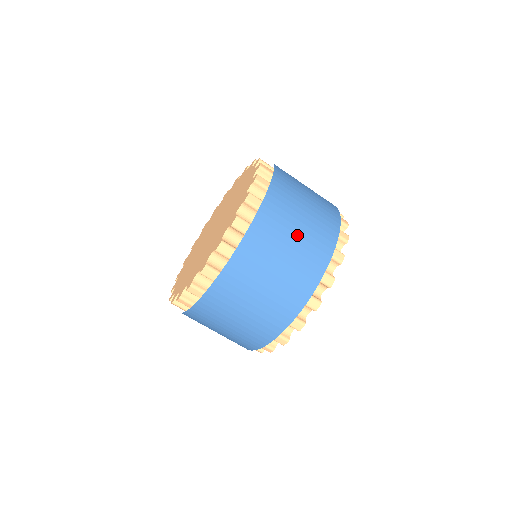
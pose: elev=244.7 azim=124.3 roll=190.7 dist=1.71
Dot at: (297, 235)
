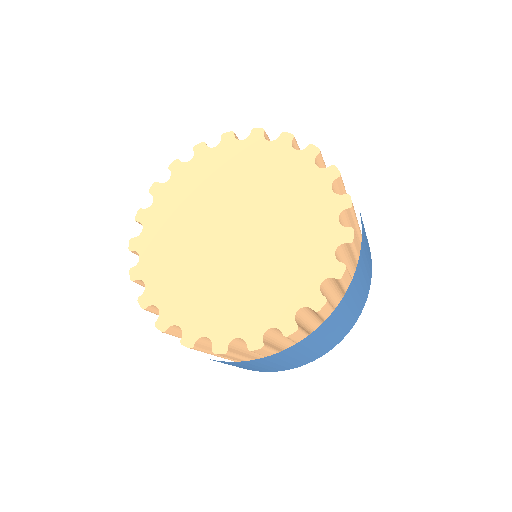
Dot at: (304, 355)
